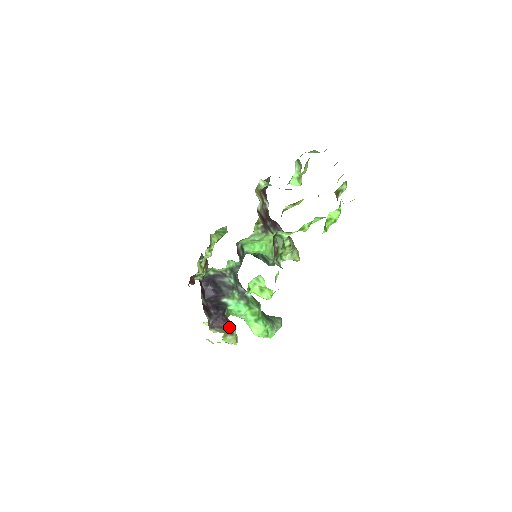
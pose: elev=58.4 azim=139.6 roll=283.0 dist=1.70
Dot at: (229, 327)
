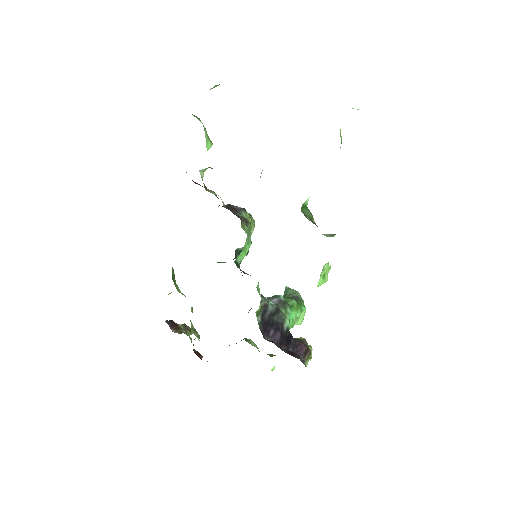
Dot at: (305, 344)
